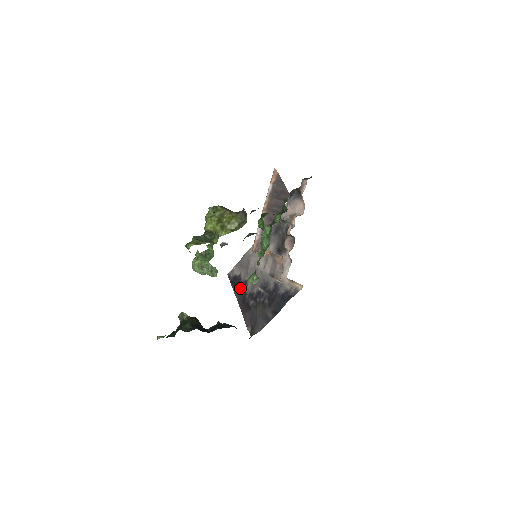
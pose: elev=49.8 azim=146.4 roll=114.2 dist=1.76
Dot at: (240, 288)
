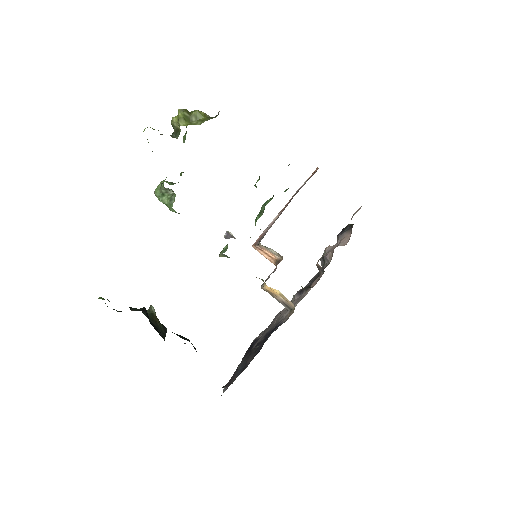
Dot at: (250, 349)
